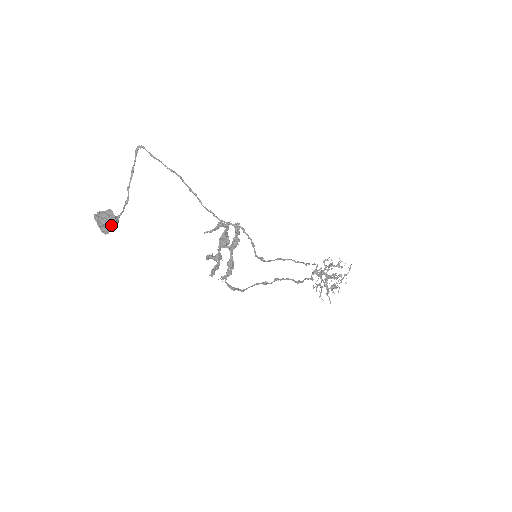
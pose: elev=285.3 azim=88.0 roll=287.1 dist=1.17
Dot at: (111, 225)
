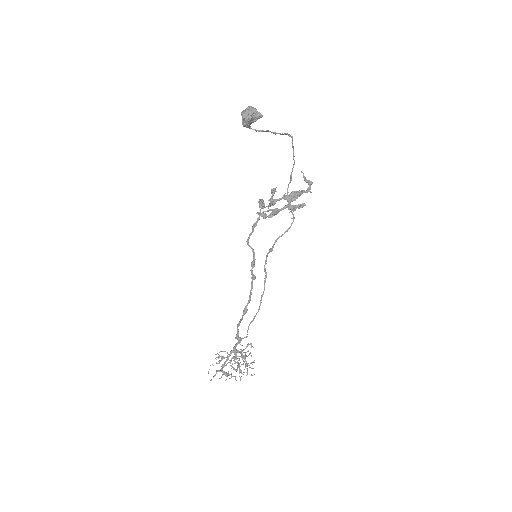
Dot at: (255, 116)
